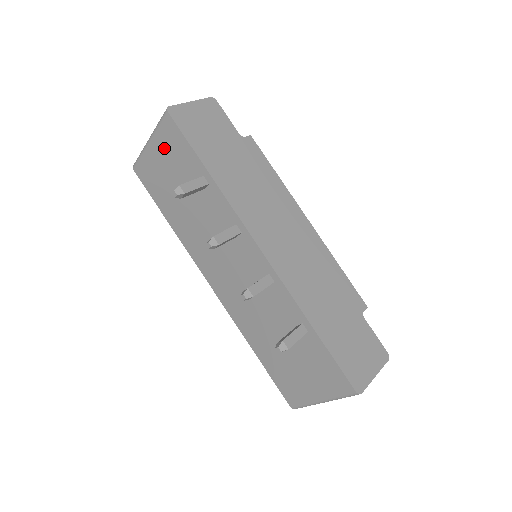
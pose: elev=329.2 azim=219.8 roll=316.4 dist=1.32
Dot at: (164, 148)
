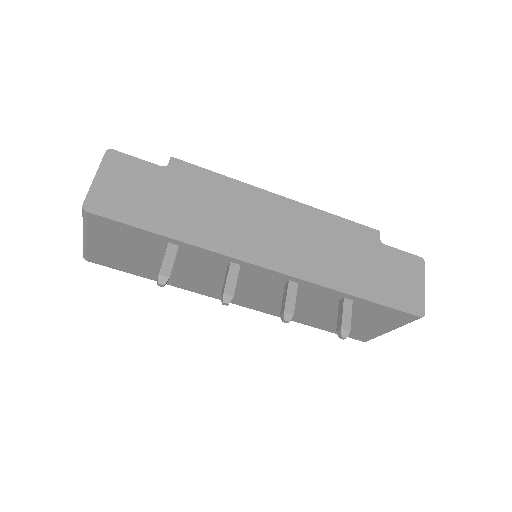
Dot at: (107, 237)
